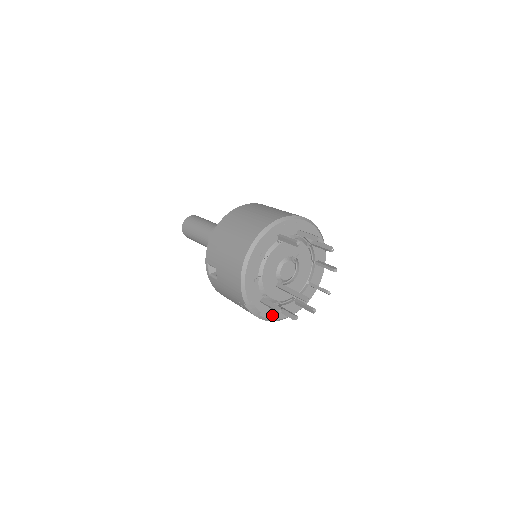
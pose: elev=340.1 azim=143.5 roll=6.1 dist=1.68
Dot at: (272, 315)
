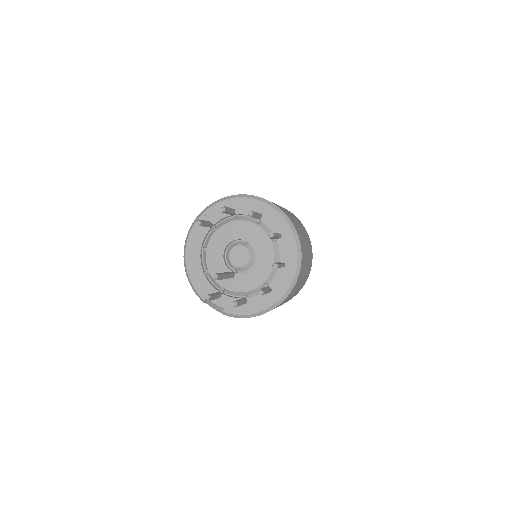
Dot at: (241, 310)
